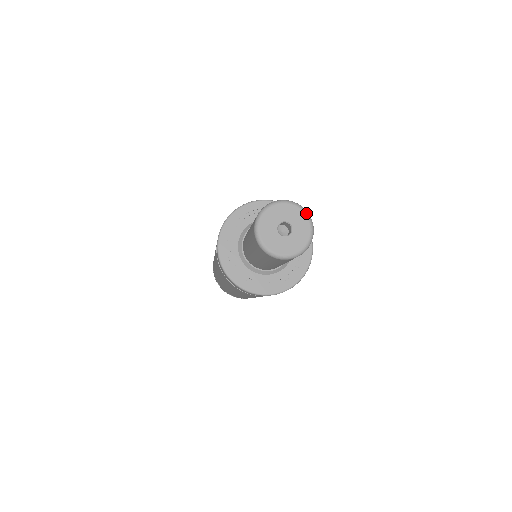
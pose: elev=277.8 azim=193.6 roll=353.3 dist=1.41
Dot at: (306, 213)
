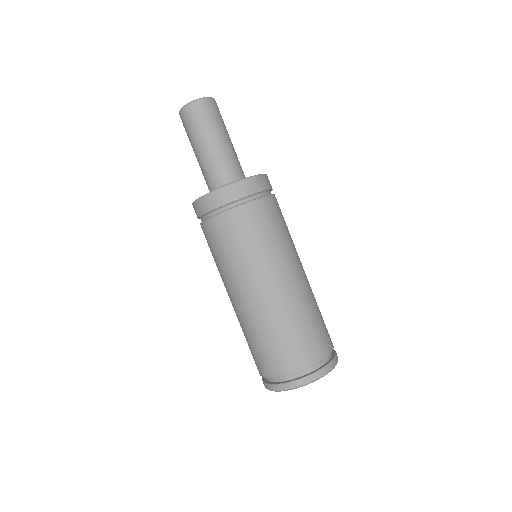
Dot at: (212, 98)
